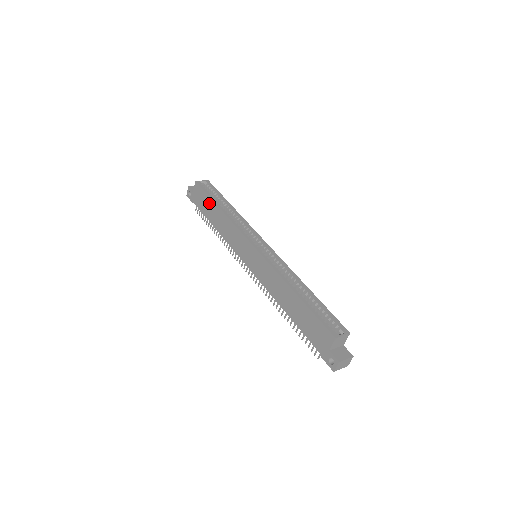
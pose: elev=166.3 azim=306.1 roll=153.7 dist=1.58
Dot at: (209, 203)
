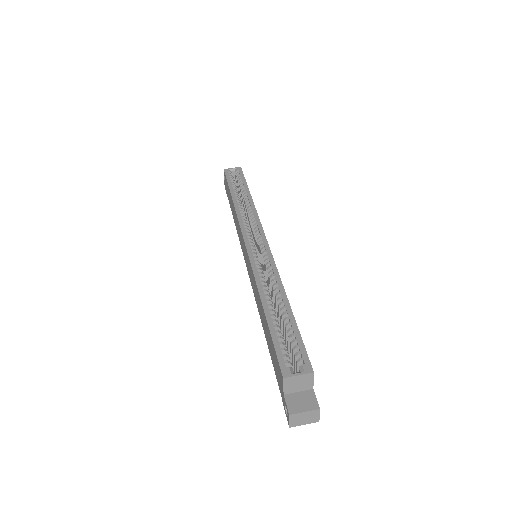
Dot at: (229, 193)
